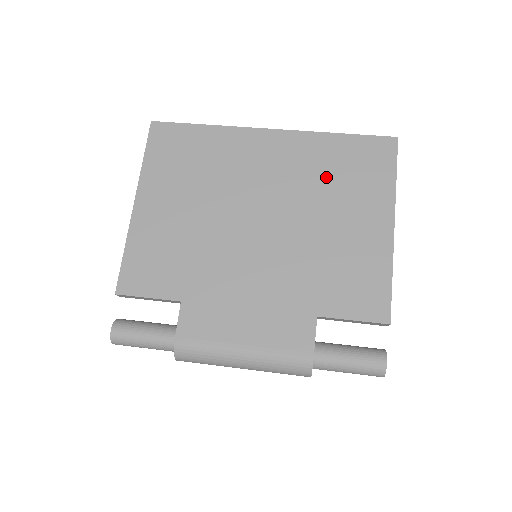
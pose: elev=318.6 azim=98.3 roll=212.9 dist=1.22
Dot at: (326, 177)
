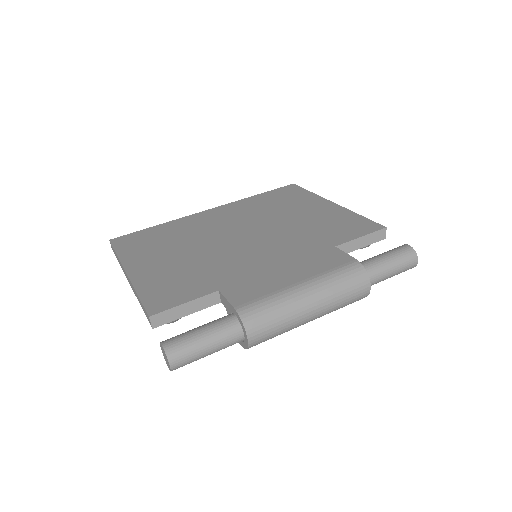
Dot at: (267, 207)
